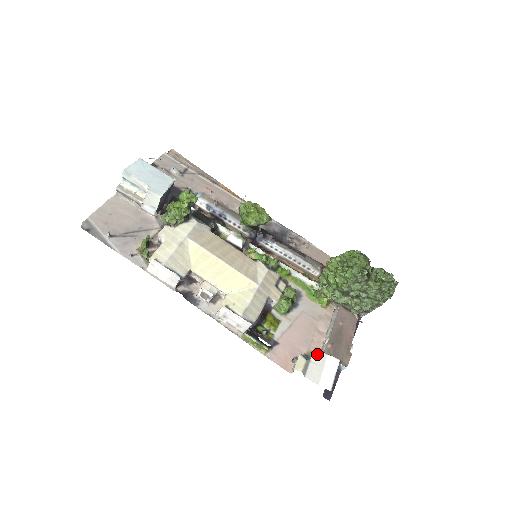
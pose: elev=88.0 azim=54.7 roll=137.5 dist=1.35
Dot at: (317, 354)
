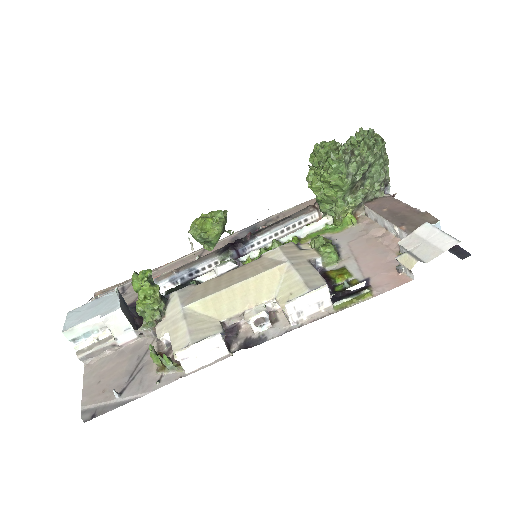
Dot at: (406, 242)
